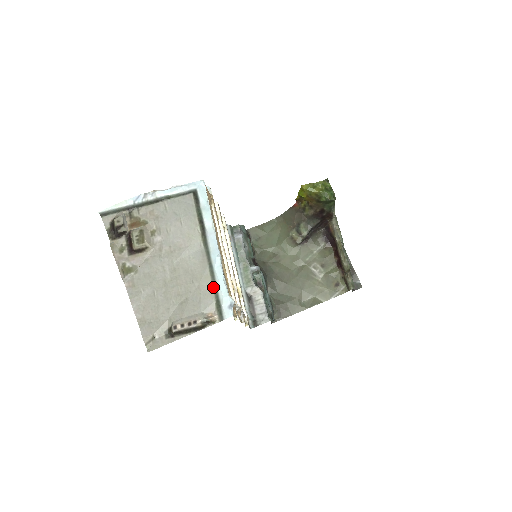
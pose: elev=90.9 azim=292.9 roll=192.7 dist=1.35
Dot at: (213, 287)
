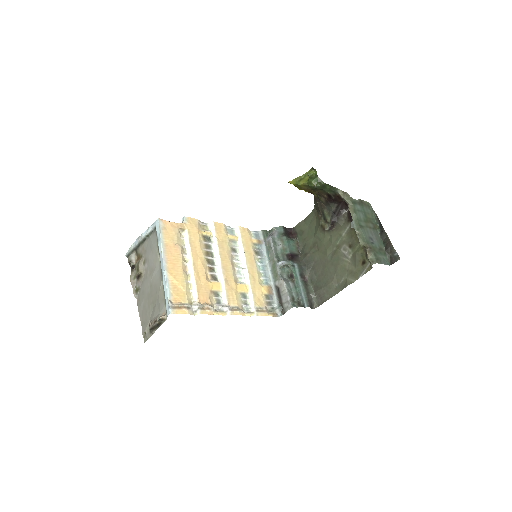
Dot at: (164, 294)
